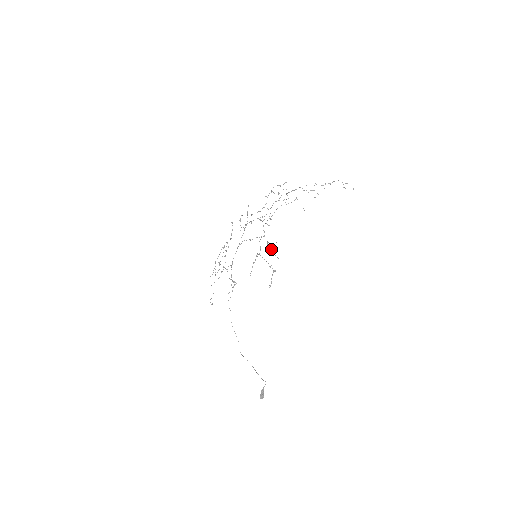
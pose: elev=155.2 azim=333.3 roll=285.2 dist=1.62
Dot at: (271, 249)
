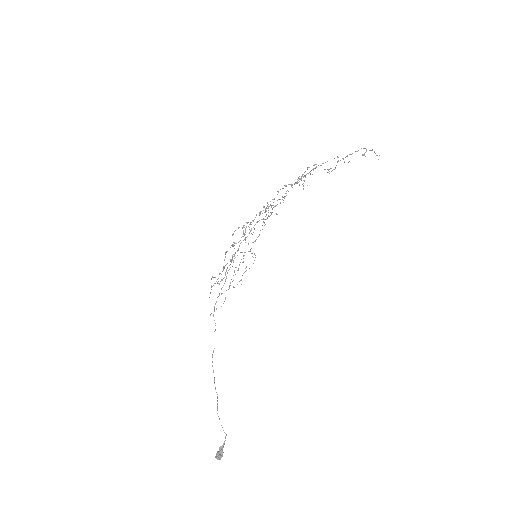
Dot at: (244, 235)
